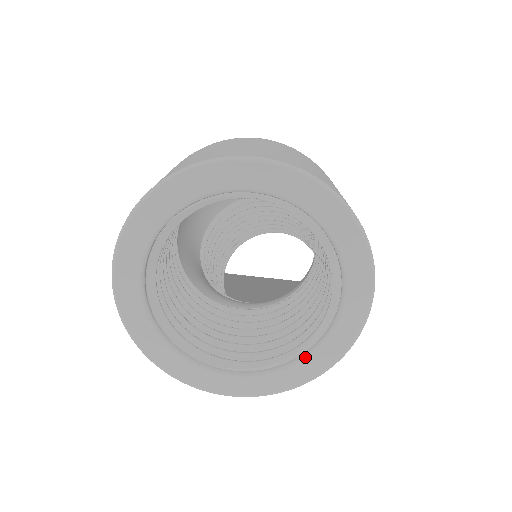
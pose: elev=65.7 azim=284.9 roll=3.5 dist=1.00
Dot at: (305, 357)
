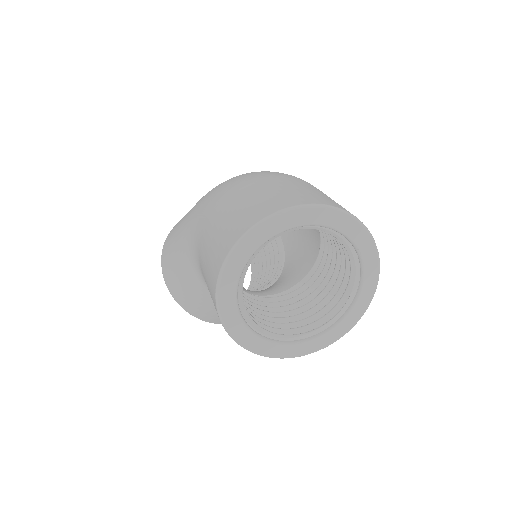
Dot at: (298, 343)
